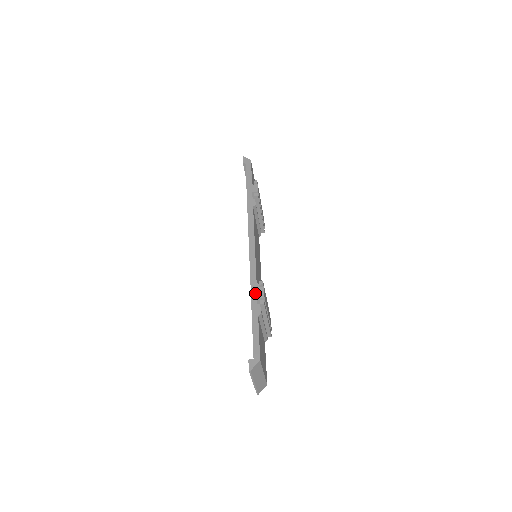
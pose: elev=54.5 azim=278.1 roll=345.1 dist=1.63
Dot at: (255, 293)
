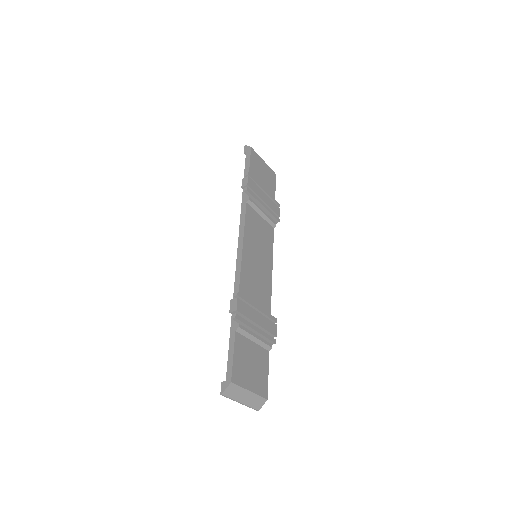
Dot at: occluded
